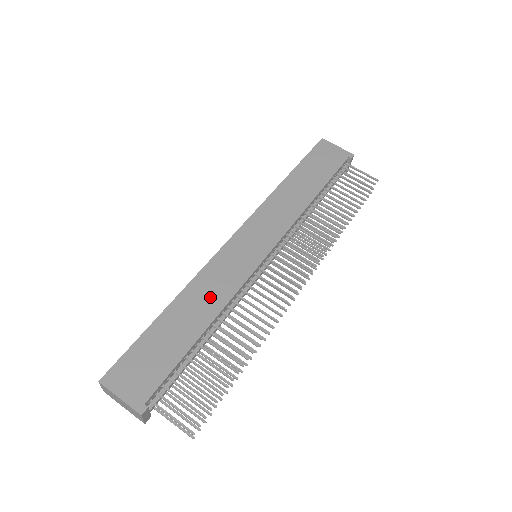
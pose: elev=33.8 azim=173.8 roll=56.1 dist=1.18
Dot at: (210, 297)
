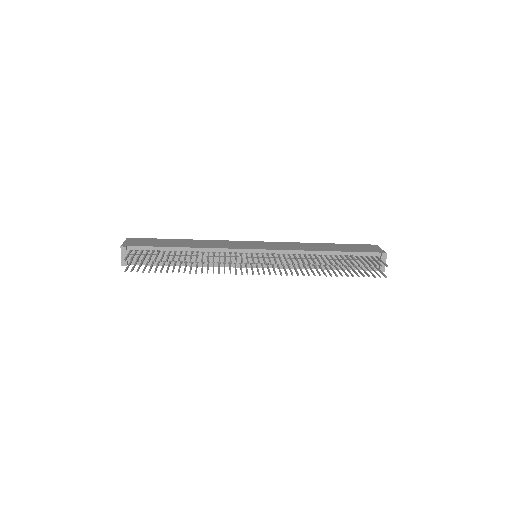
Dot at: (206, 244)
